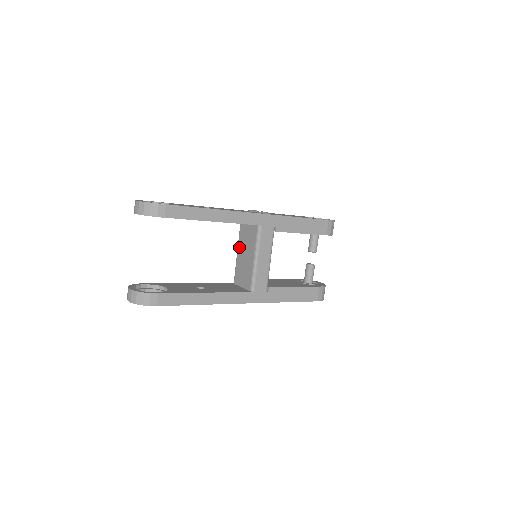
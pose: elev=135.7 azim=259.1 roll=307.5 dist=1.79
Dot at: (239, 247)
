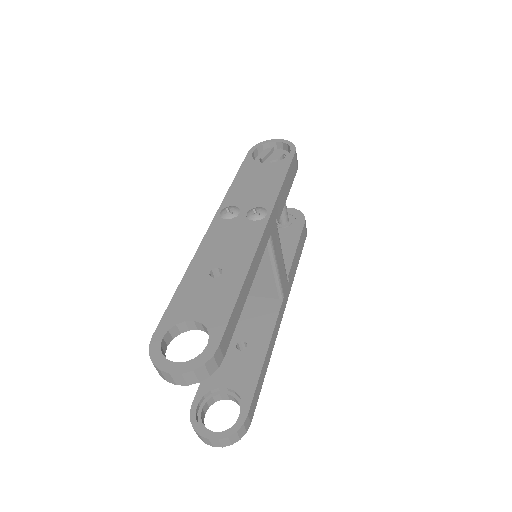
Dot at: occluded
